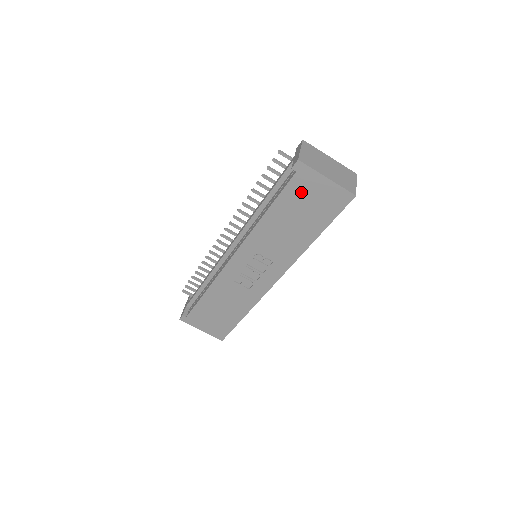
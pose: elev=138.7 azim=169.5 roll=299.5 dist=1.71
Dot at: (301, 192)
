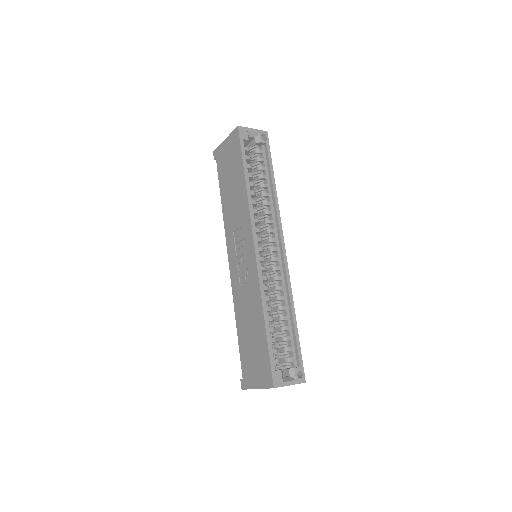
Dot at: (223, 165)
